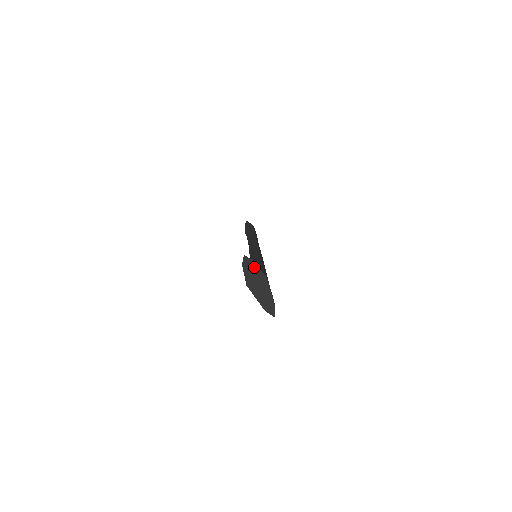
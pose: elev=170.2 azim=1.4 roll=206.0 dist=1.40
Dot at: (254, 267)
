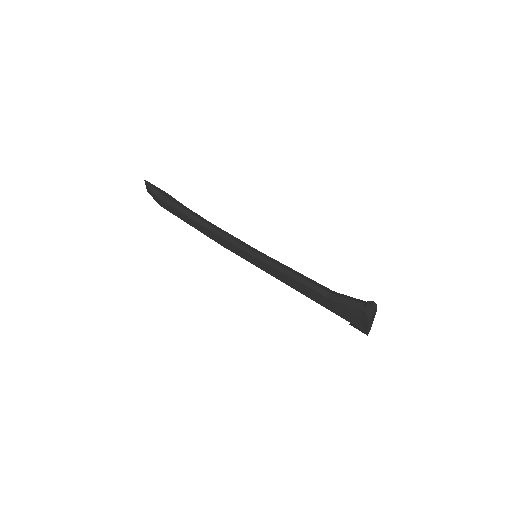
Dot at: (376, 308)
